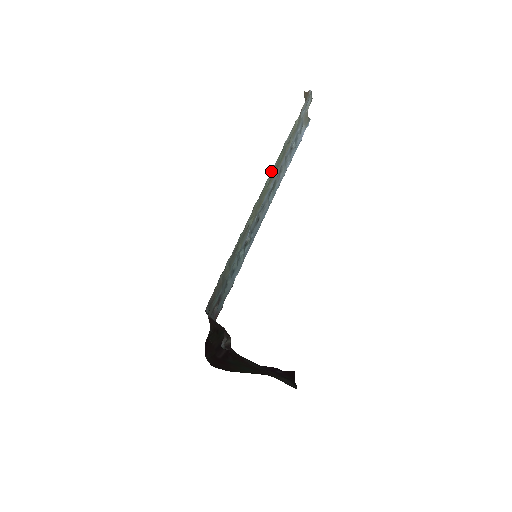
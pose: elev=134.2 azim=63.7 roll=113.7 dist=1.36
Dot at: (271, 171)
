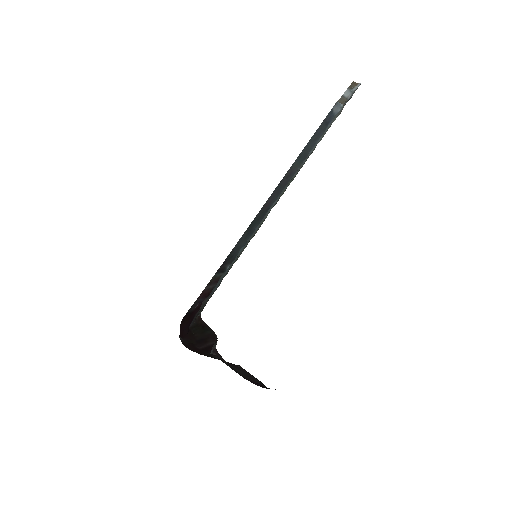
Dot at: (297, 173)
